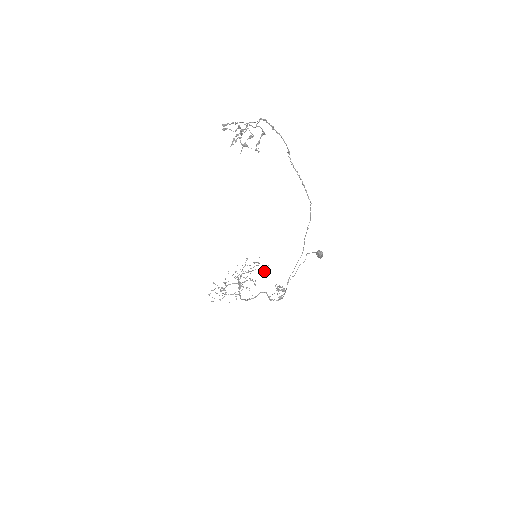
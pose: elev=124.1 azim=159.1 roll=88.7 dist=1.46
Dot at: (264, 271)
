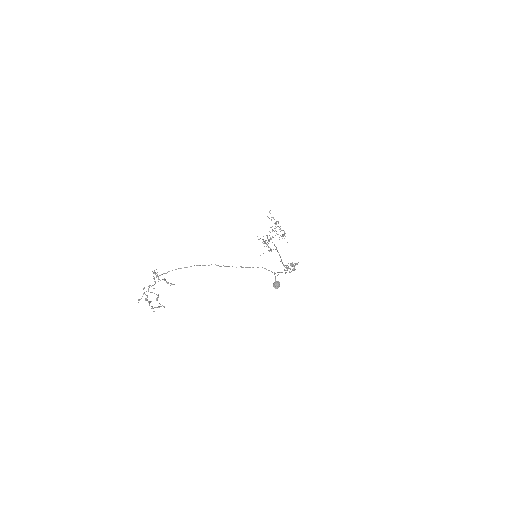
Dot at: occluded
